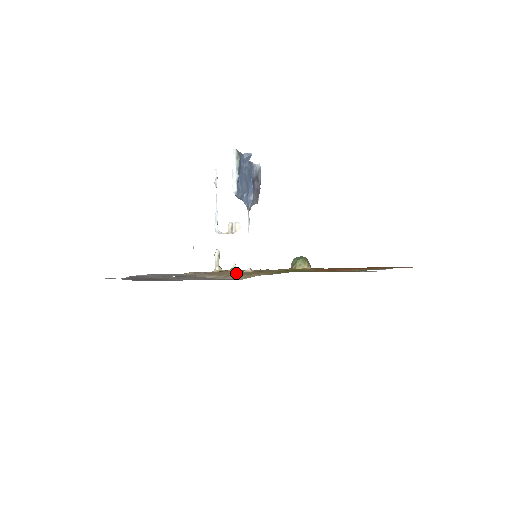
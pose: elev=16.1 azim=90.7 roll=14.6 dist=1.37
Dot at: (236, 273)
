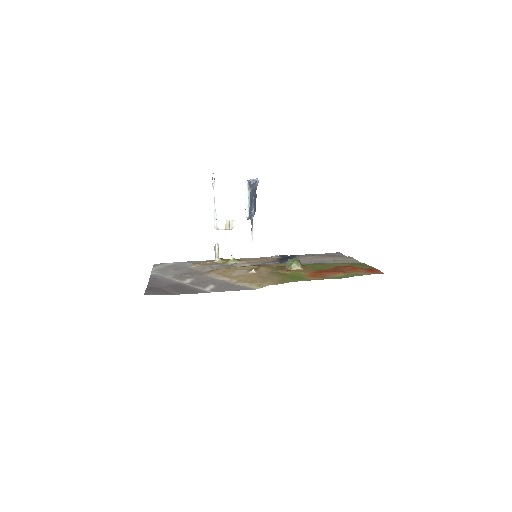
Dot at: (245, 276)
